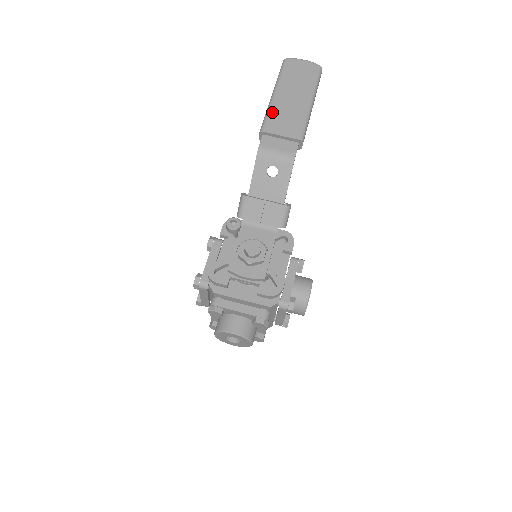
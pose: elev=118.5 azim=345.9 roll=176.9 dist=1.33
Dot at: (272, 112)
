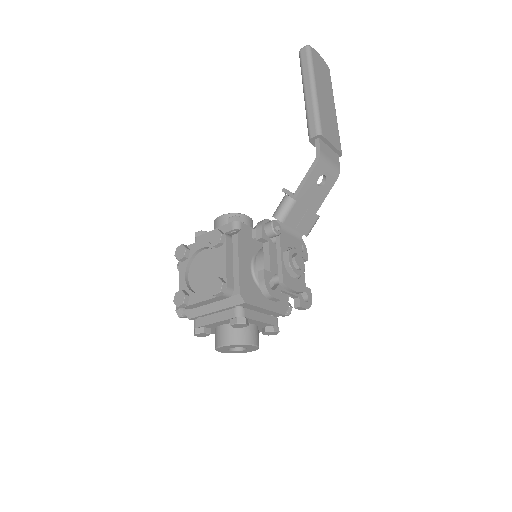
Dot at: (321, 113)
